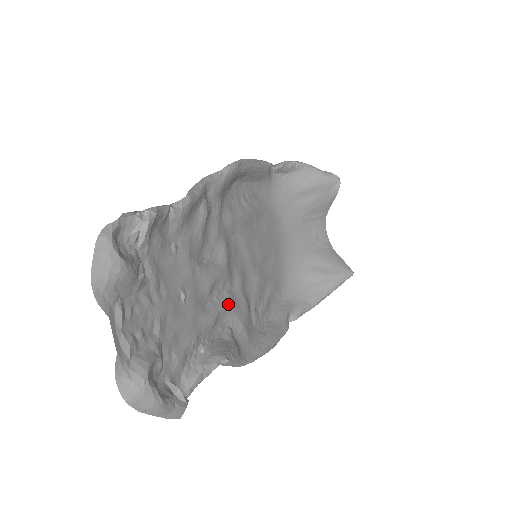
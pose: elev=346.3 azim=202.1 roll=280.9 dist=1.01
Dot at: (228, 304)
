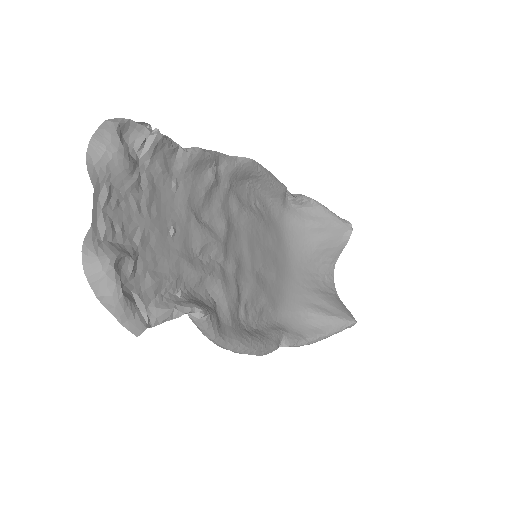
Dot at: (217, 275)
